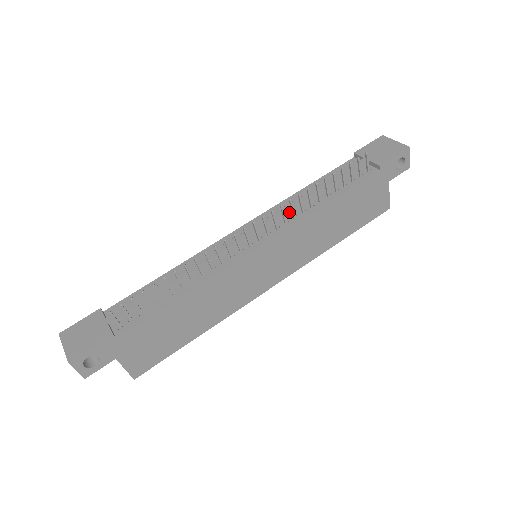
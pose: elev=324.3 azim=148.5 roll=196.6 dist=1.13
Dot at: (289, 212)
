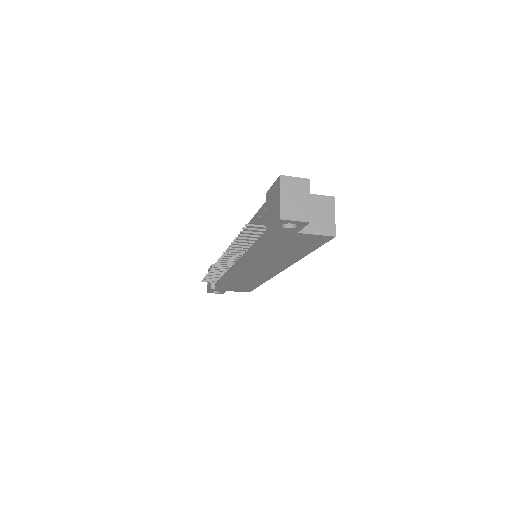
Dot at: occluded
